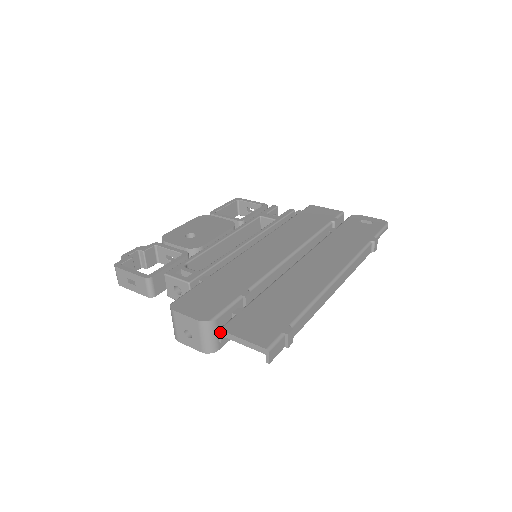
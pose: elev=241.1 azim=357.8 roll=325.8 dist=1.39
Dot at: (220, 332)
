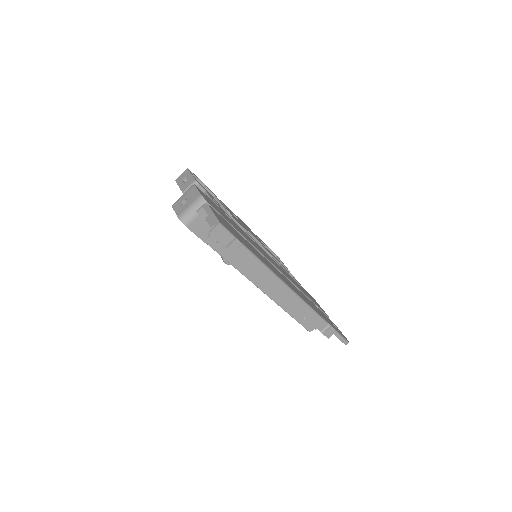
Dot at: (205, 204)
